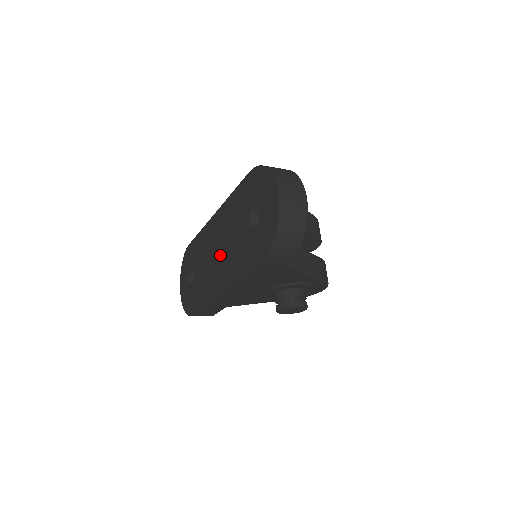
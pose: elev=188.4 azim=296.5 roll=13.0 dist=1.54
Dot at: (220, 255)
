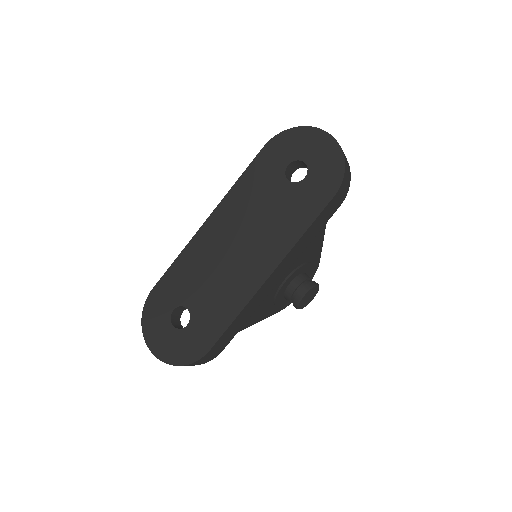
Dot at: (246, 243)
